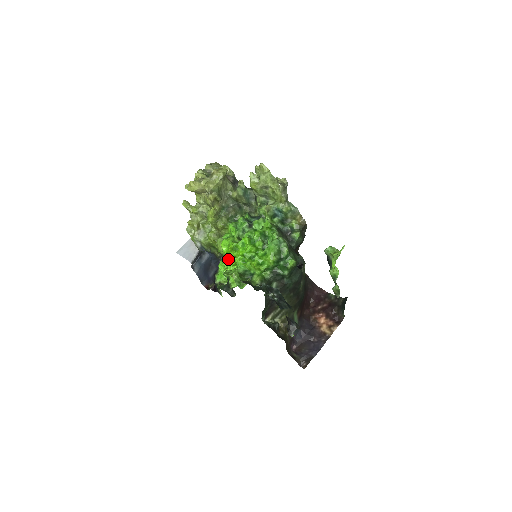
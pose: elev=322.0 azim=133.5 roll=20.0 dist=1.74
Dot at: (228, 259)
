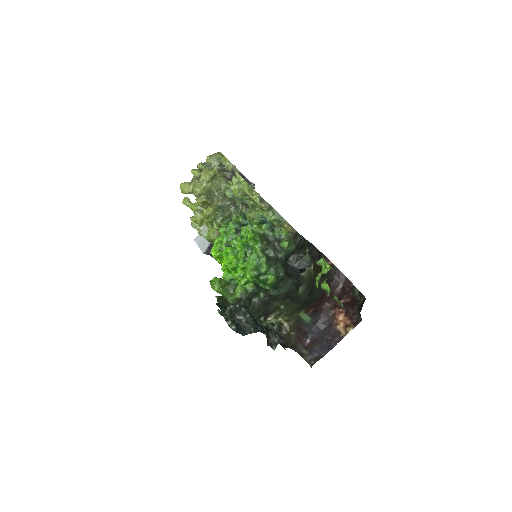
Dot at: occluded
